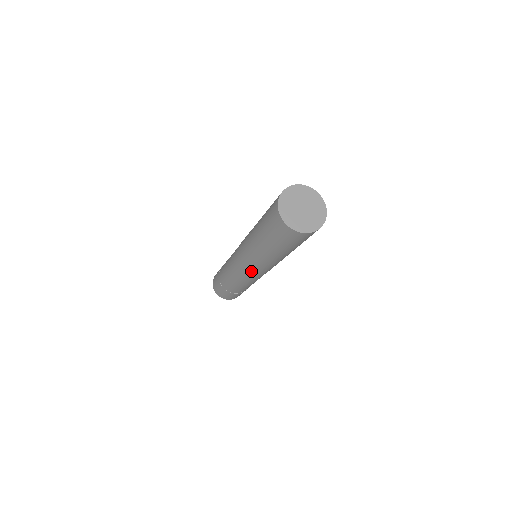
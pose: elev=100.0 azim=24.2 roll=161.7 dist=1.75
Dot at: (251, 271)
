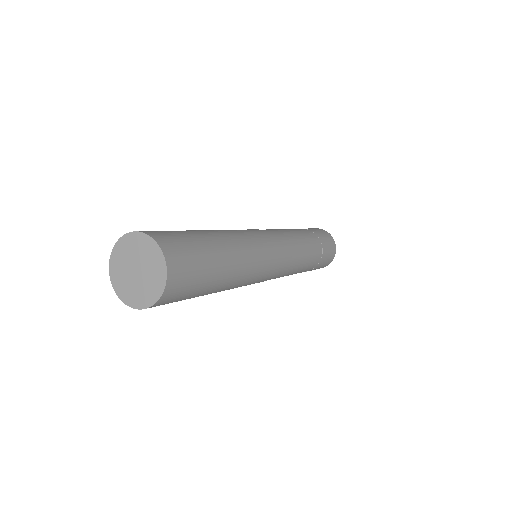
Dot at: occluded
